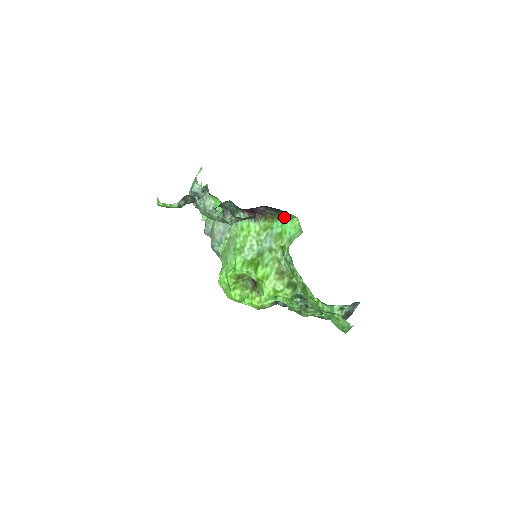
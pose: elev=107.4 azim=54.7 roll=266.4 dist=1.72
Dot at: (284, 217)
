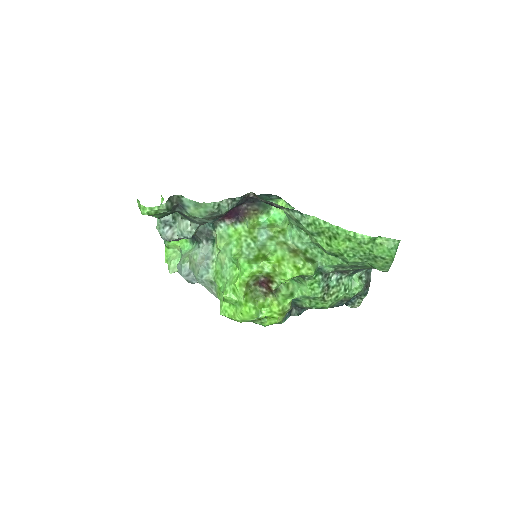
Dot at: (268, 207)
